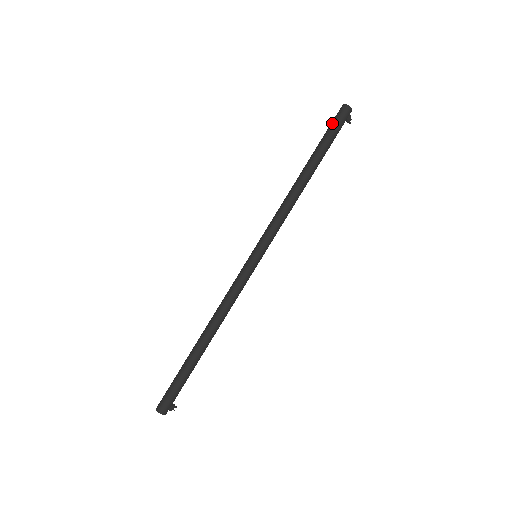
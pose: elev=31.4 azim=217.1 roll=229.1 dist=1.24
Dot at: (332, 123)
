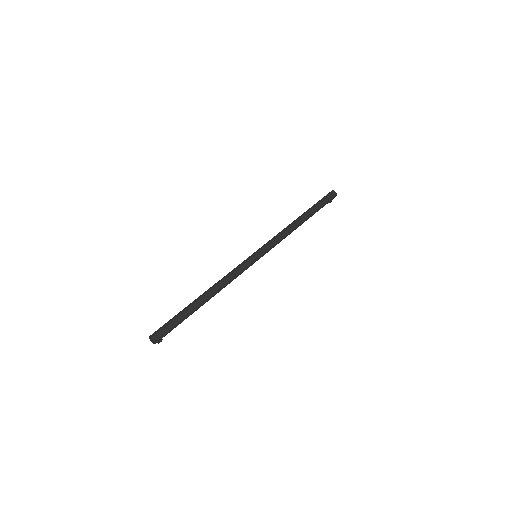
Dot at: (325, 198)
